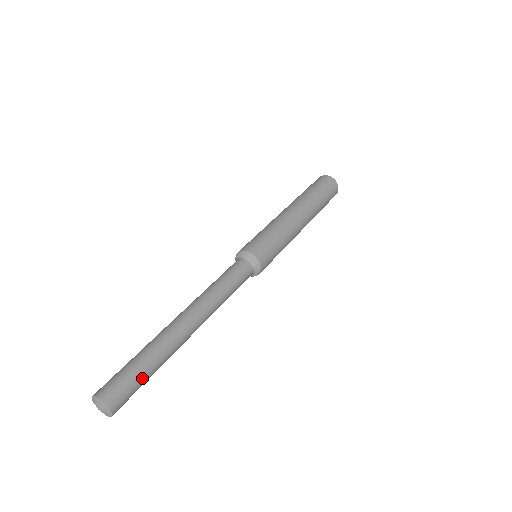
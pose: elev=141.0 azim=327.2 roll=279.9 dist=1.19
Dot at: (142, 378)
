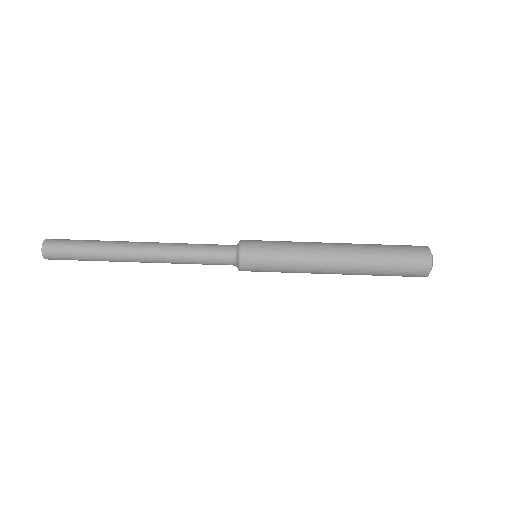
Dot at: (75, 254)
